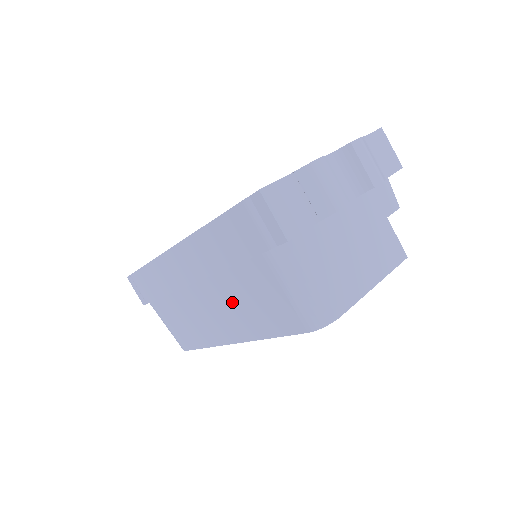
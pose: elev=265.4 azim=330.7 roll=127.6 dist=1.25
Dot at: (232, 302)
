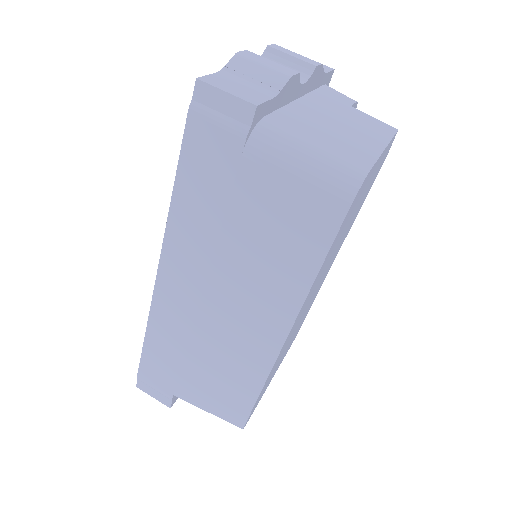
Dot at: (251, 272)
